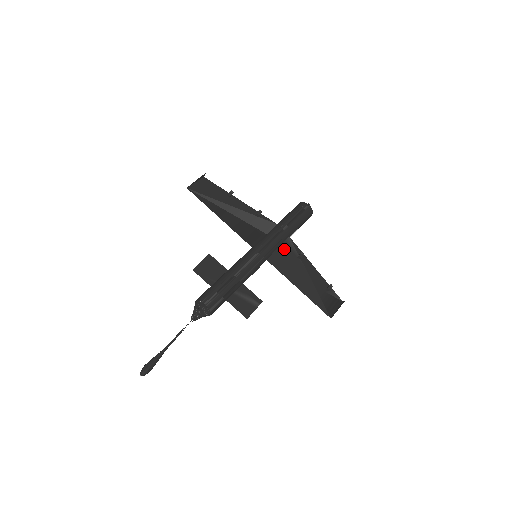
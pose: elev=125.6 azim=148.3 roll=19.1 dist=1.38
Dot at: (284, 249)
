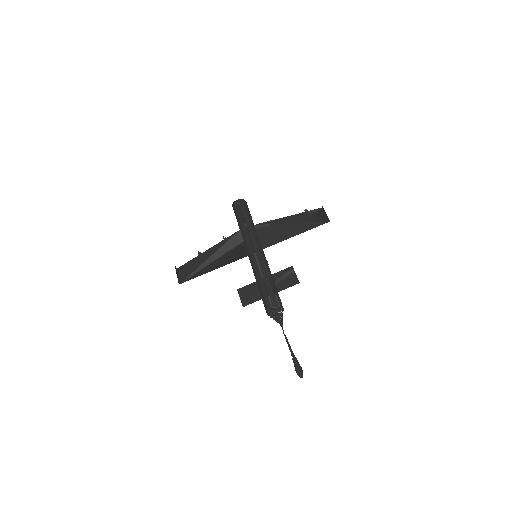
Dot at: (261, 233)
